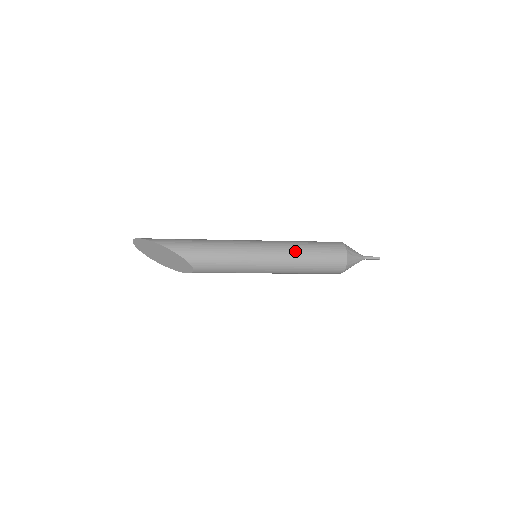
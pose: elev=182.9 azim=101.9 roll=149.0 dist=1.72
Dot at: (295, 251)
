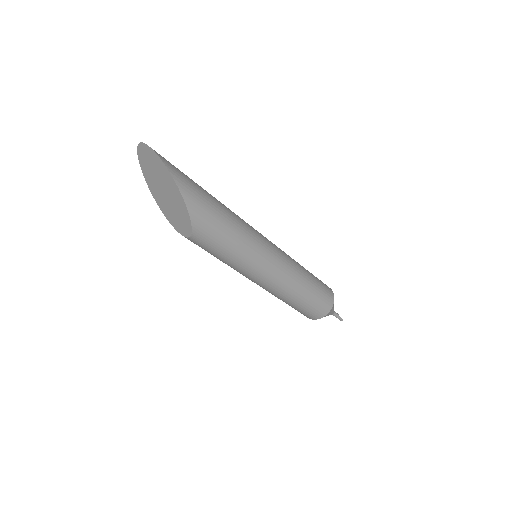
Dot at: (296, 283)
